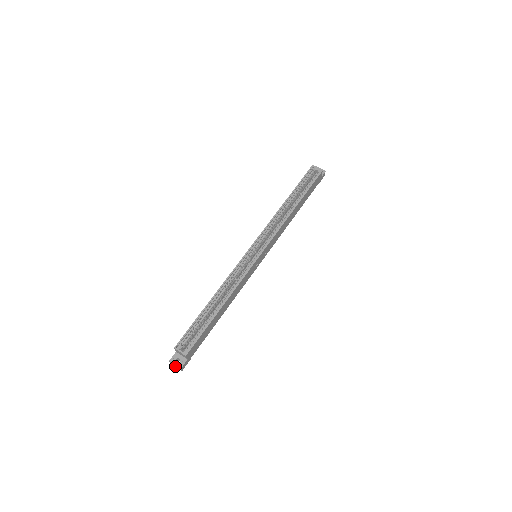
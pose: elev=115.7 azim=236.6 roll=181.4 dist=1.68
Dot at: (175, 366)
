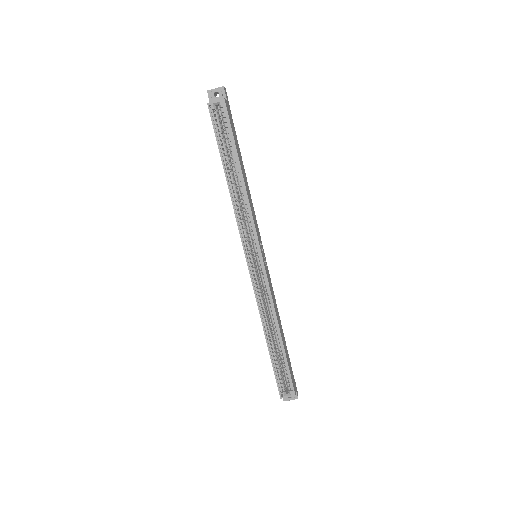
Dot at: occluded
